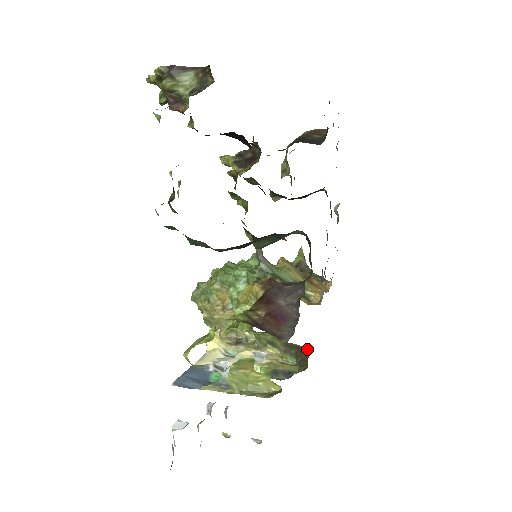
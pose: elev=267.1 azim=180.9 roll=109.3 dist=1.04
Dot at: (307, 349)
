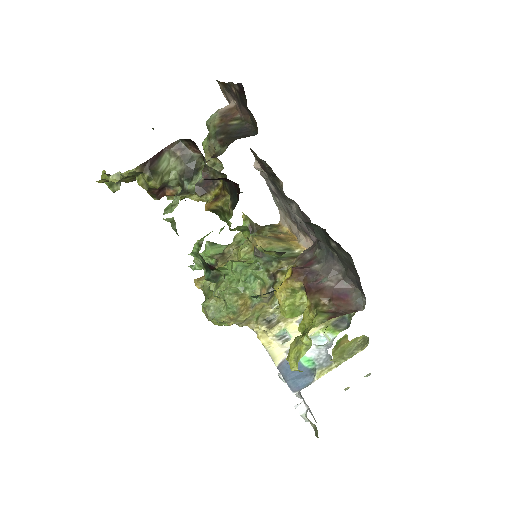
Dot at: occluded
